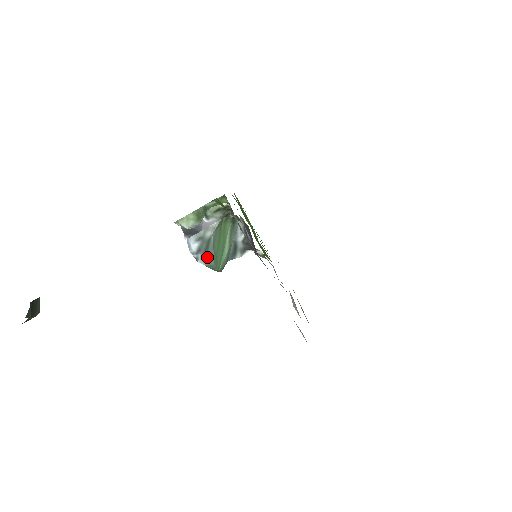
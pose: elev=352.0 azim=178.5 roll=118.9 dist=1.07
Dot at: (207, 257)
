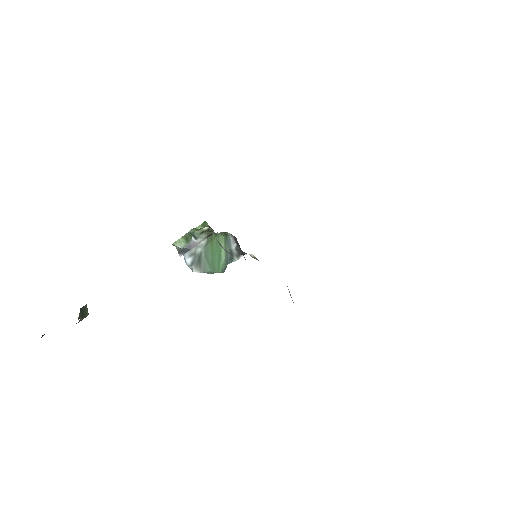
Dot at: (201, 267)
